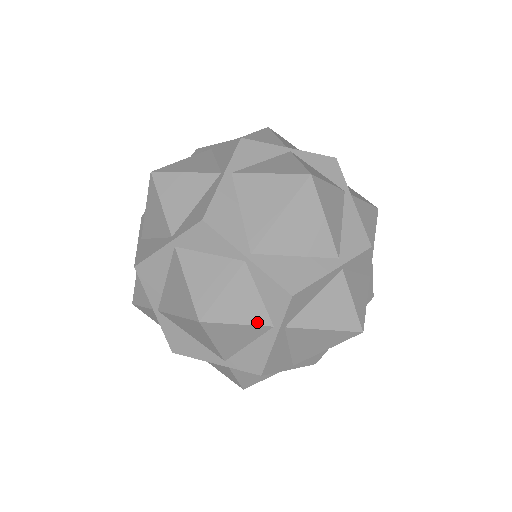
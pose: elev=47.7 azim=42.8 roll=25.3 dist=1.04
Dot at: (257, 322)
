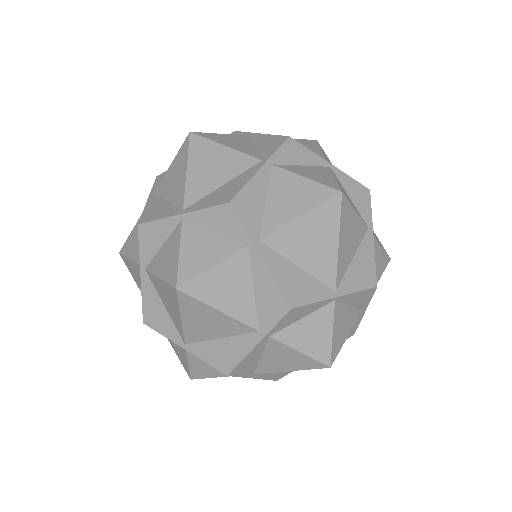
Dot at: occluded
